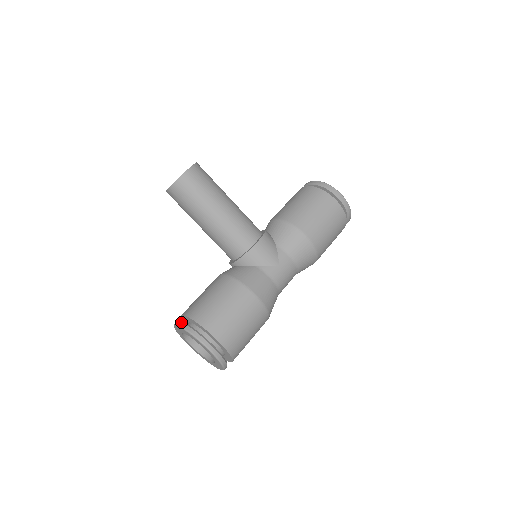
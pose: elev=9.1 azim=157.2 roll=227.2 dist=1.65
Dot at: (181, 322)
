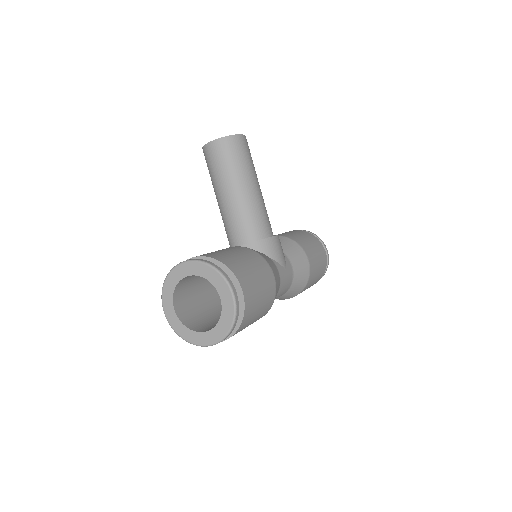
Dot at: occluded
